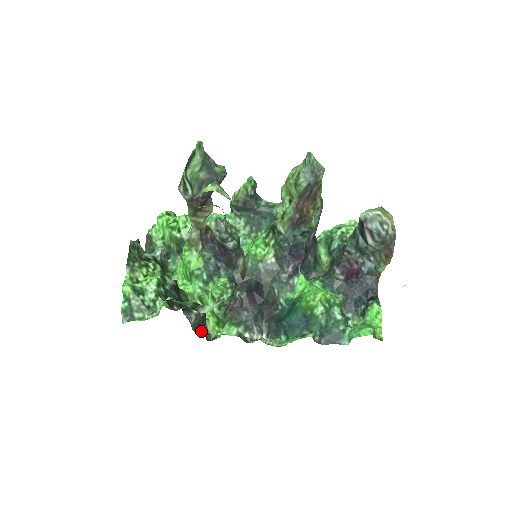
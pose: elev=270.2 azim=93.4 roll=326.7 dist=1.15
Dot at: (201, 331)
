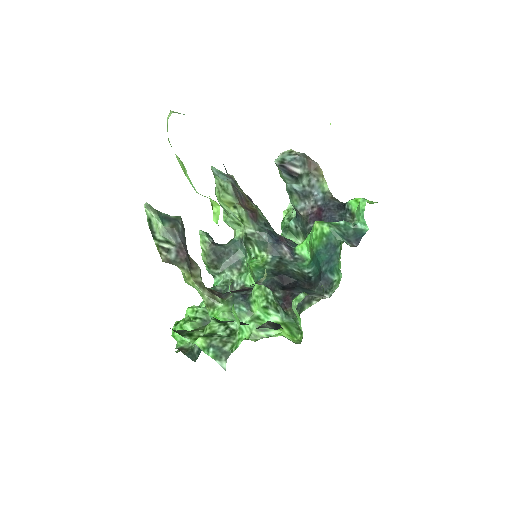
Dot at: occluded
